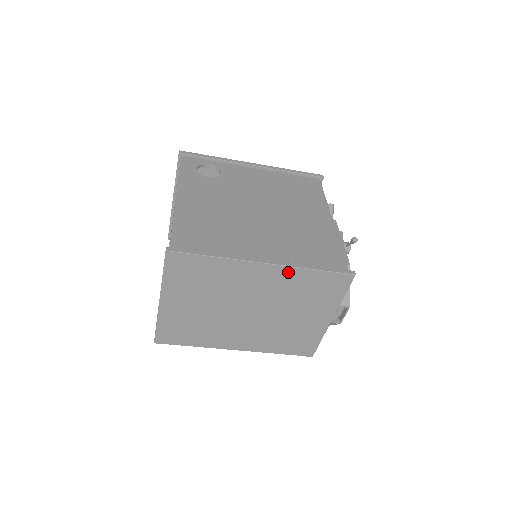
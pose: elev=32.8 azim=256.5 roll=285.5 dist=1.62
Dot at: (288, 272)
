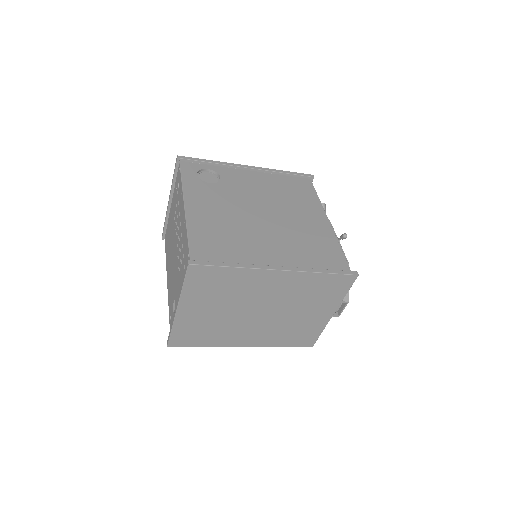
Dot at: (299, 276)
